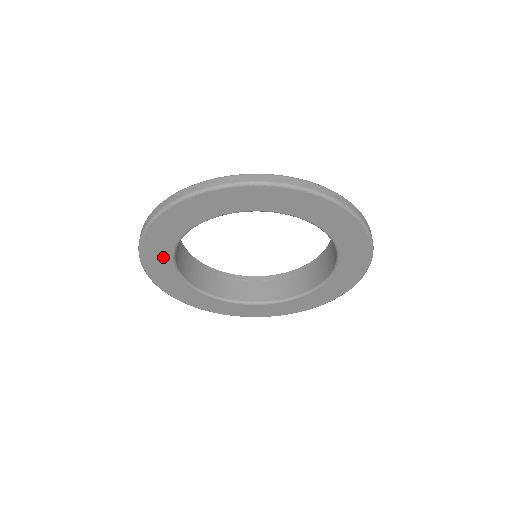
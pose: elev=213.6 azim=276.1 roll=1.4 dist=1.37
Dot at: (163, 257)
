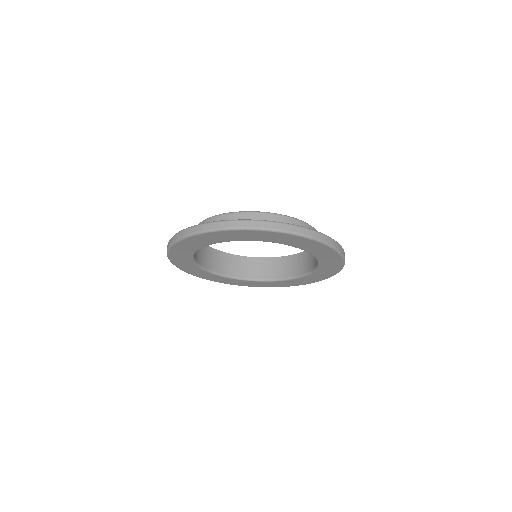
Dot at: (187, 262)
